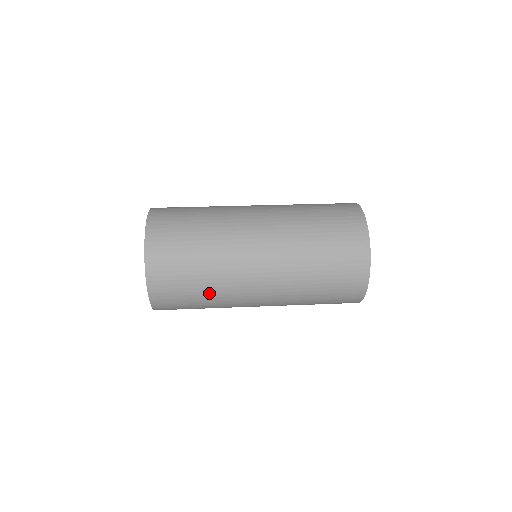
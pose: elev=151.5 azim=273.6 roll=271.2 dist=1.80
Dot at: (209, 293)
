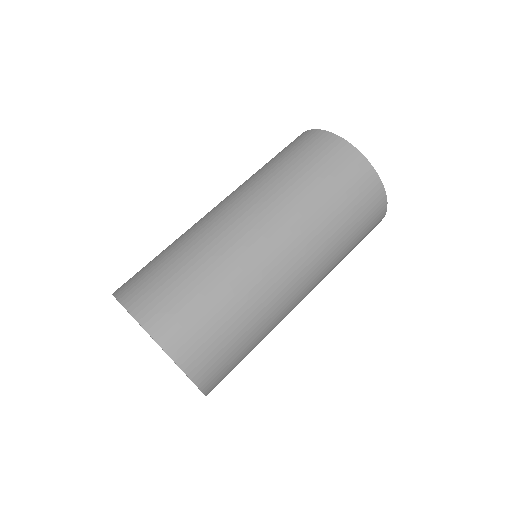
Dot at: (249, 319)
